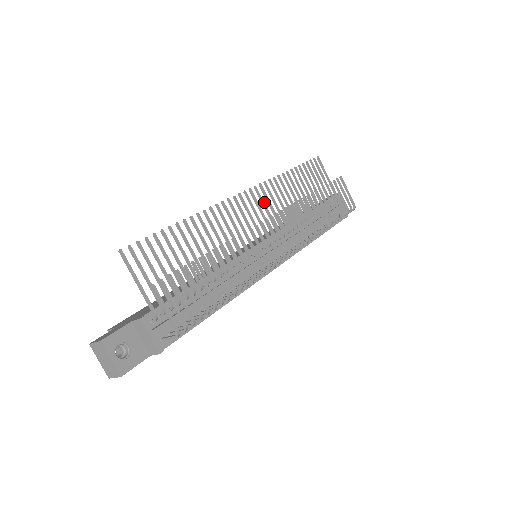
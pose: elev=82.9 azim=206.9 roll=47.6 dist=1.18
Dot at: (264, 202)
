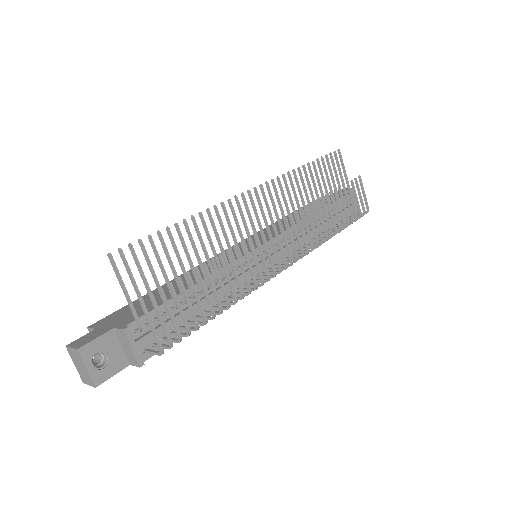
Dot at: occluded
